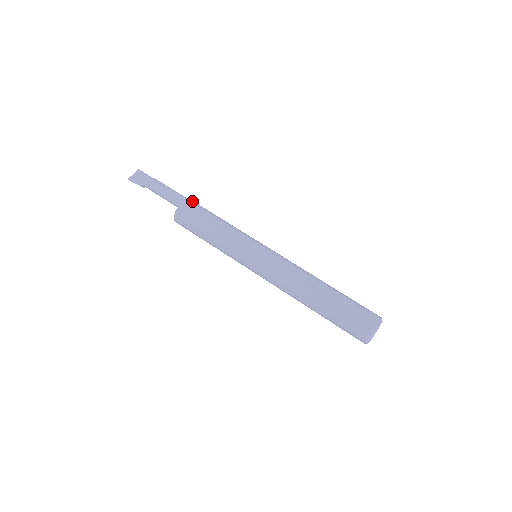
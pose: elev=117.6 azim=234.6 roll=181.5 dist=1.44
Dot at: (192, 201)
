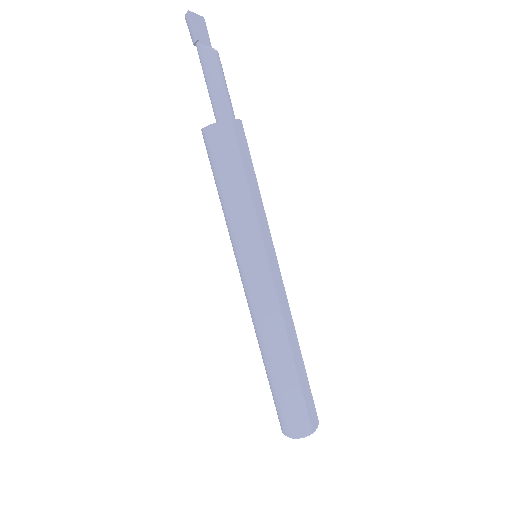
Dot at: (243, 128)
